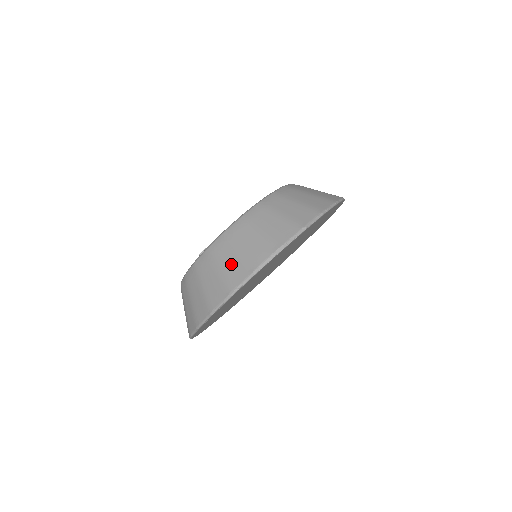
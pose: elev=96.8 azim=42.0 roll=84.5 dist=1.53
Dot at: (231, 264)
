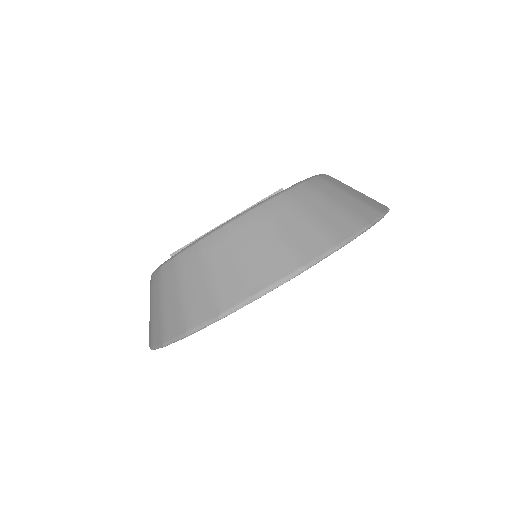
Dot at: (197, 291)
